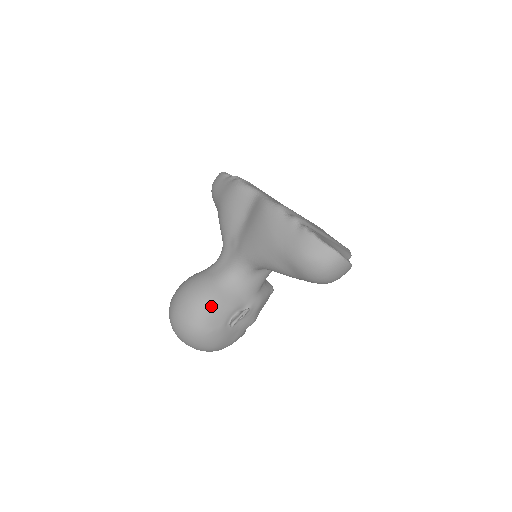
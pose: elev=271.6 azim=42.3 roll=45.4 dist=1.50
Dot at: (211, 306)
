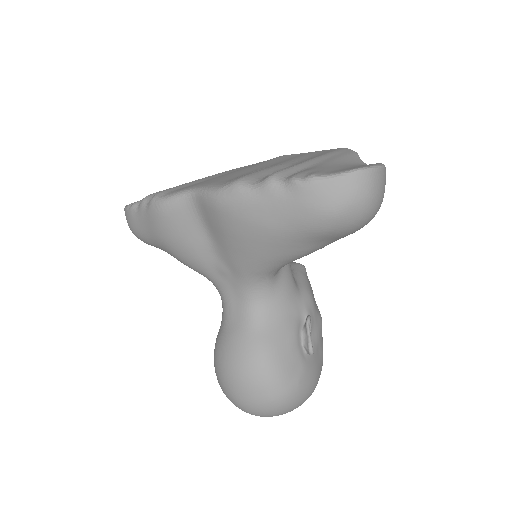
Dot at: (272, 360)
